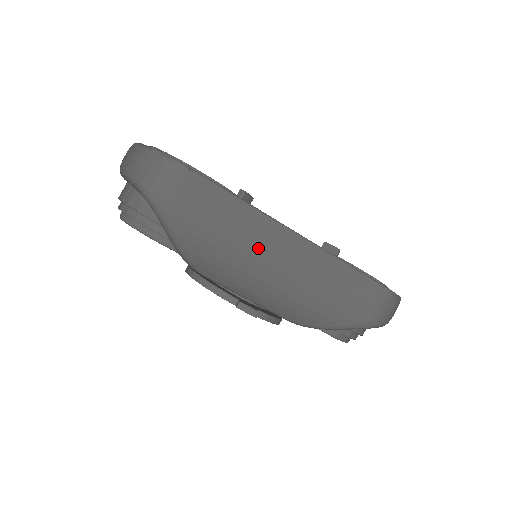
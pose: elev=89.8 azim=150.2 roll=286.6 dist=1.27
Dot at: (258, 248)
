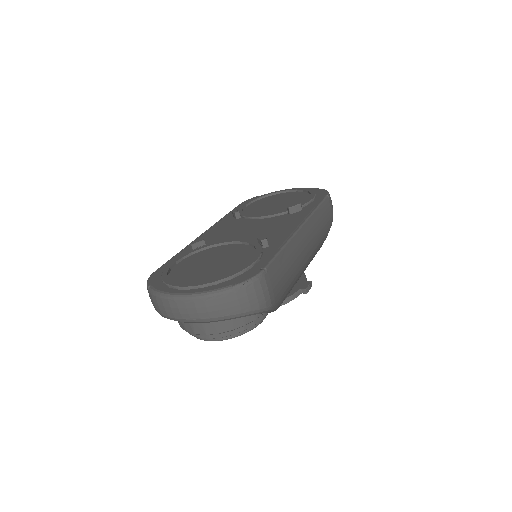
Dot at: (300, 257)
